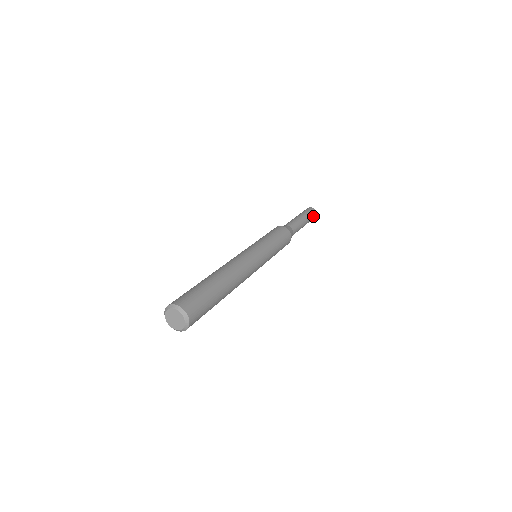
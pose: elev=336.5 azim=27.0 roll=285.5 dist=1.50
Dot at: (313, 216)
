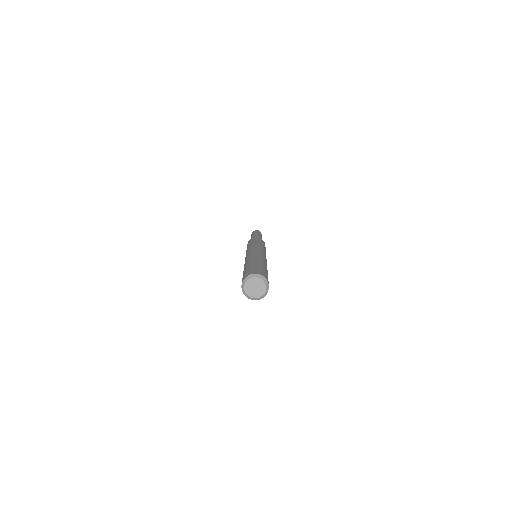
Dot at: occluded
